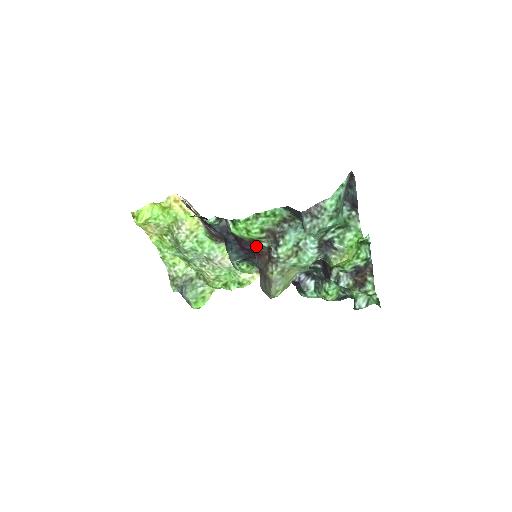
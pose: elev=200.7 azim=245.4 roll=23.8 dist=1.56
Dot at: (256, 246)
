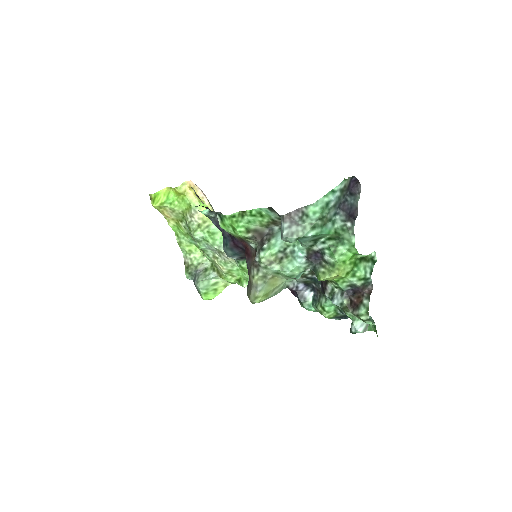
Dot at: (247, 246)
